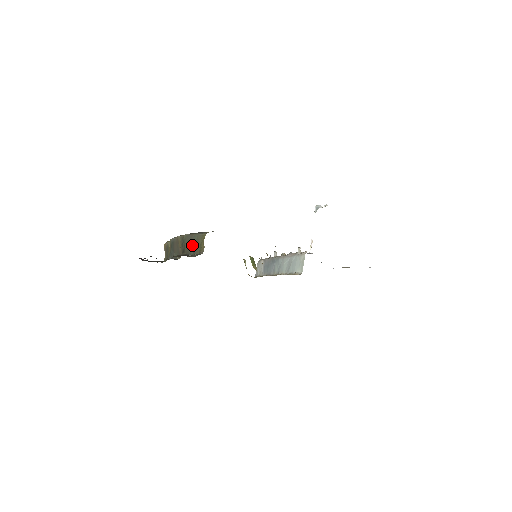
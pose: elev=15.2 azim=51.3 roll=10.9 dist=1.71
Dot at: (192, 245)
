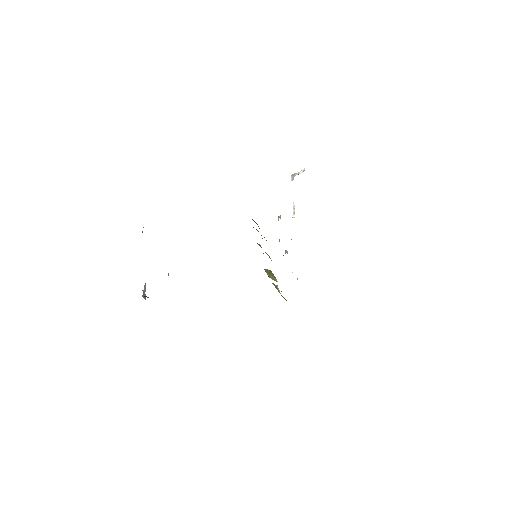
Dot at: occluded
